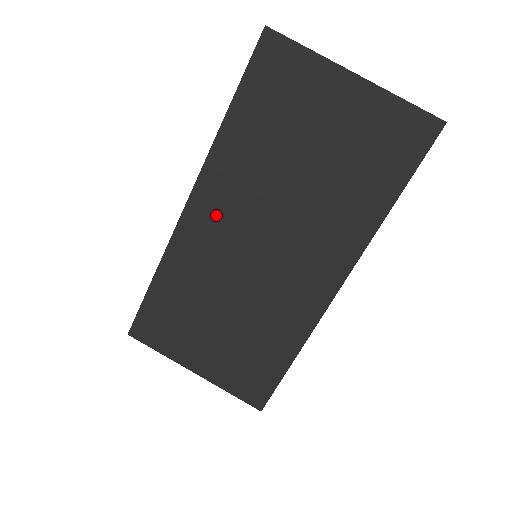
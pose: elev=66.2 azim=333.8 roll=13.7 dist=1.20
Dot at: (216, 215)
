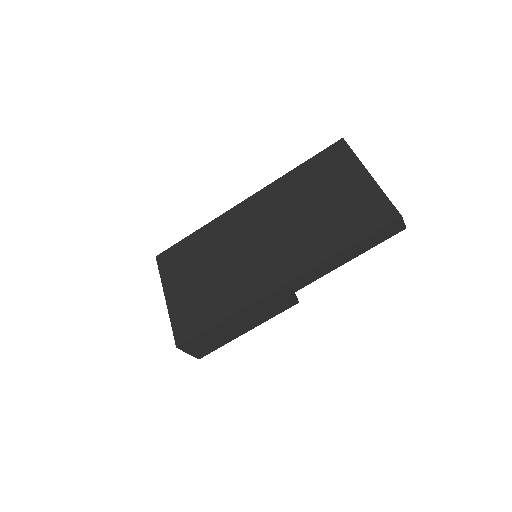
Dot at: (253, 213)
